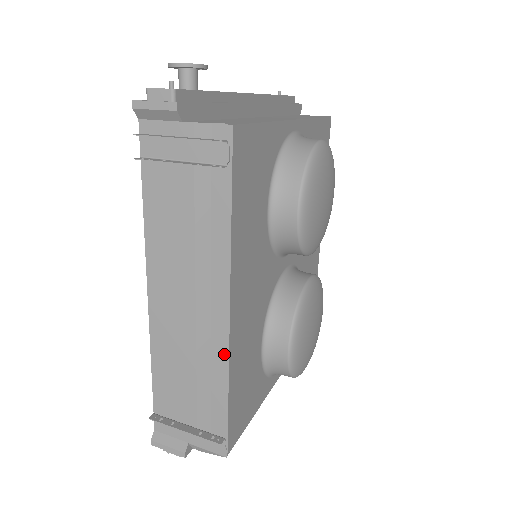
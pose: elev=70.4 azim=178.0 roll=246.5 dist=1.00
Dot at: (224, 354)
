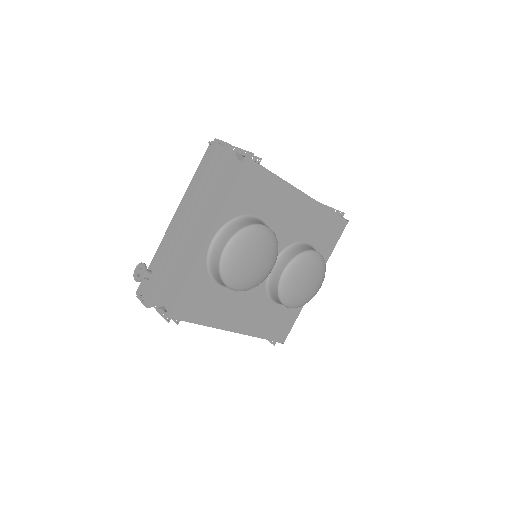
Dot at: (246, 334)
